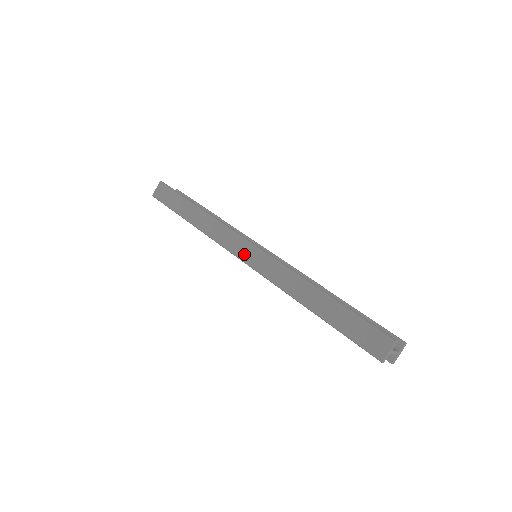
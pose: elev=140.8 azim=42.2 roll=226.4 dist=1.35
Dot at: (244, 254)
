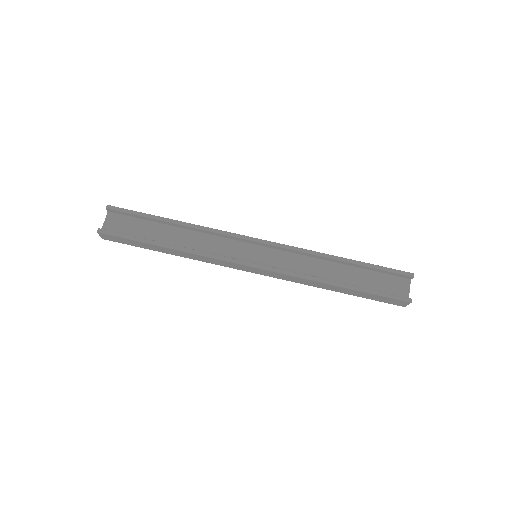
Dot at: (251, 271)
